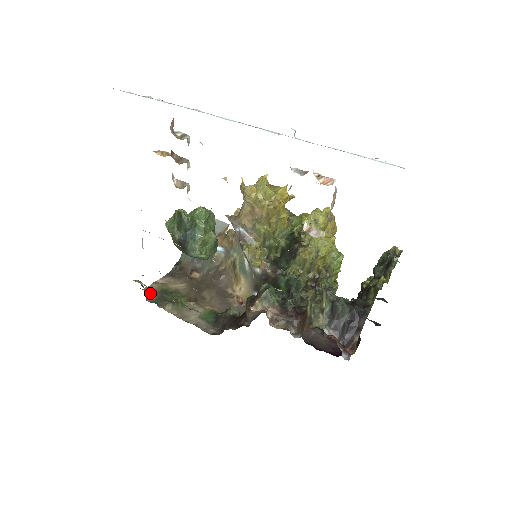
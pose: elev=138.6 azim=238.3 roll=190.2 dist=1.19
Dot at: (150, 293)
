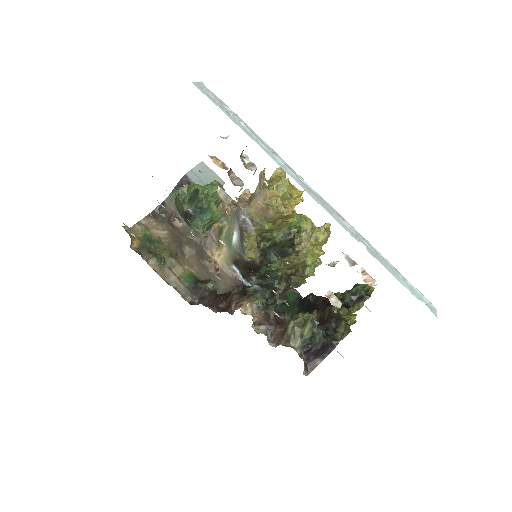
Dot at: (134, 238)
